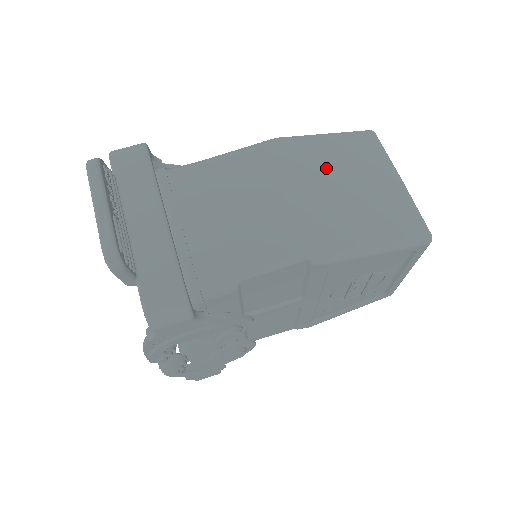
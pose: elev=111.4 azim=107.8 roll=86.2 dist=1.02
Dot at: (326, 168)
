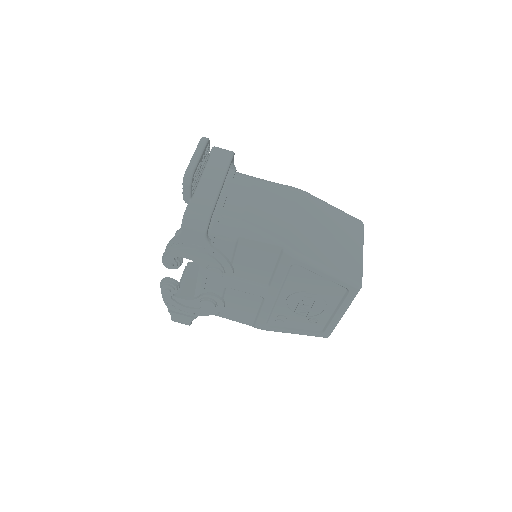
Dot at: (322, 219)
